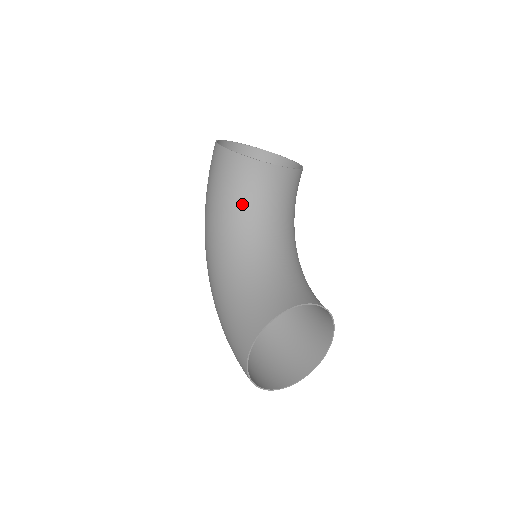
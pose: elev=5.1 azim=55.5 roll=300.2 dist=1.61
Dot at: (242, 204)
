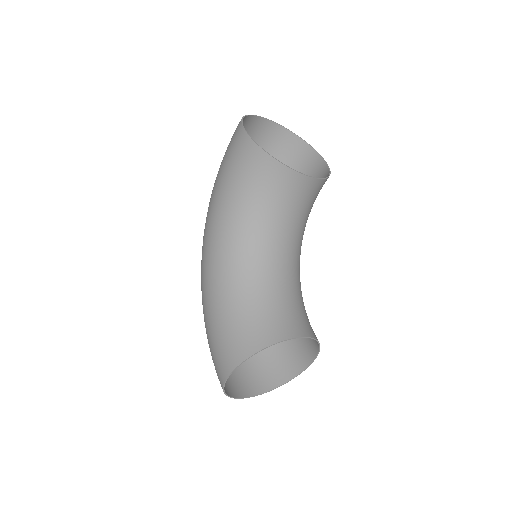
Dot at: (256, 208)
